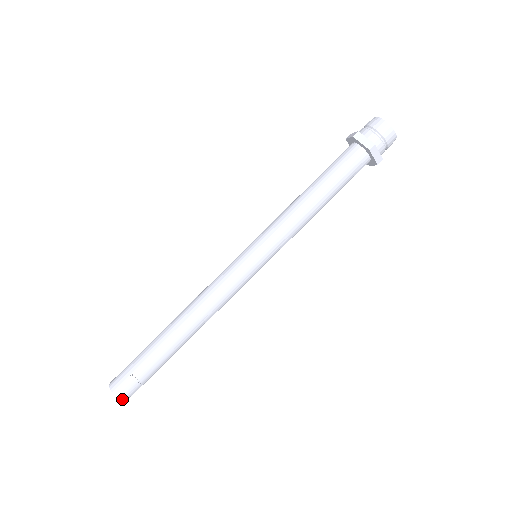
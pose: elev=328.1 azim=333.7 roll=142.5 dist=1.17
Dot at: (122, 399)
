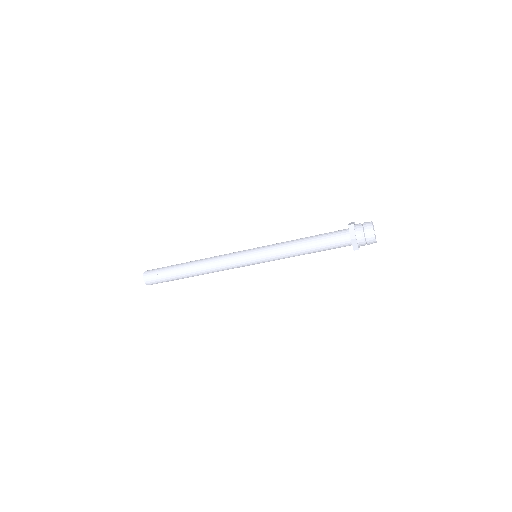
Dot at: (144, 276)
